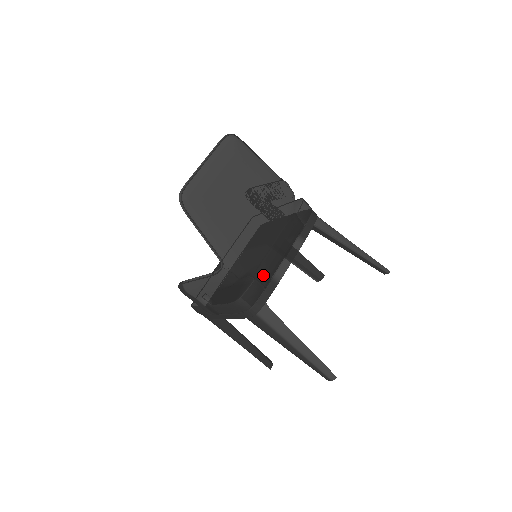
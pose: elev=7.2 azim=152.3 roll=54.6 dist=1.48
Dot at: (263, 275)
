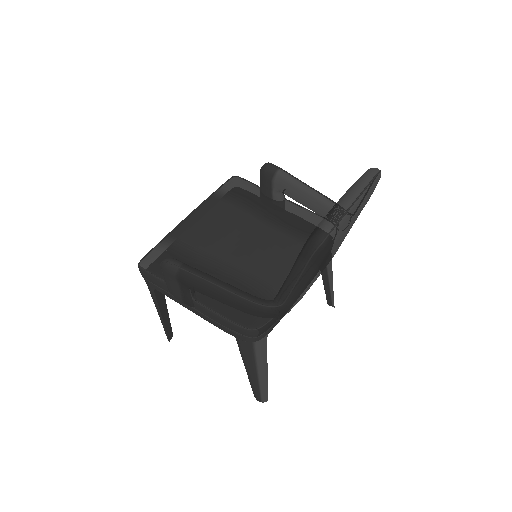
Dot at: occluded
